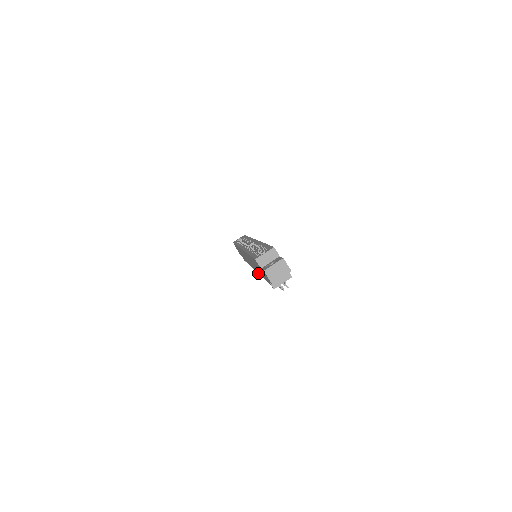
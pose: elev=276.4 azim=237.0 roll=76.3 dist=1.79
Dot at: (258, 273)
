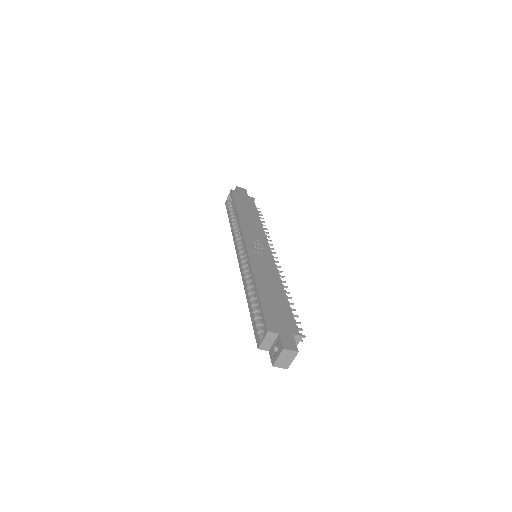
Dot at: occluded
